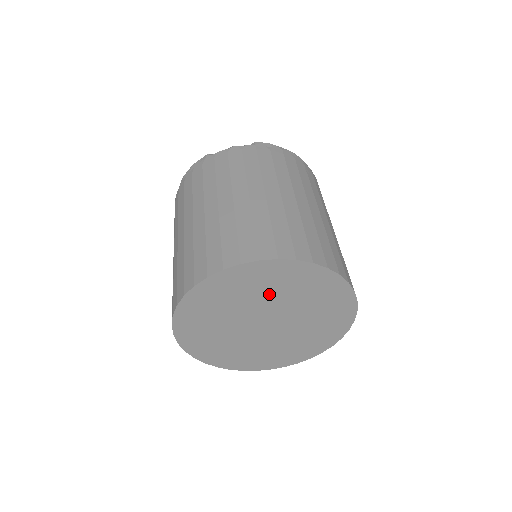
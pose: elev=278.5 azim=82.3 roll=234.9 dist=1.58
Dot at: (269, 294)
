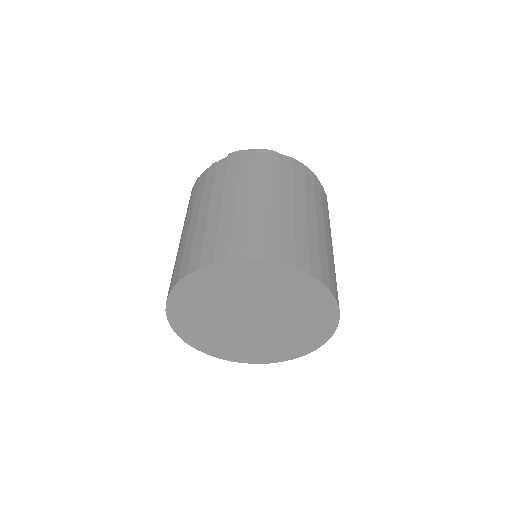
Dot at: (232, 294)
